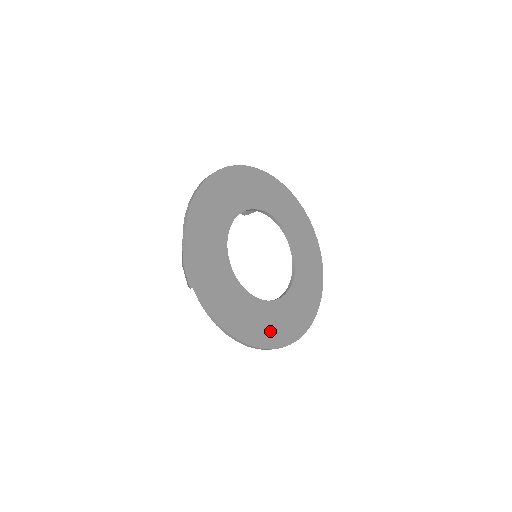
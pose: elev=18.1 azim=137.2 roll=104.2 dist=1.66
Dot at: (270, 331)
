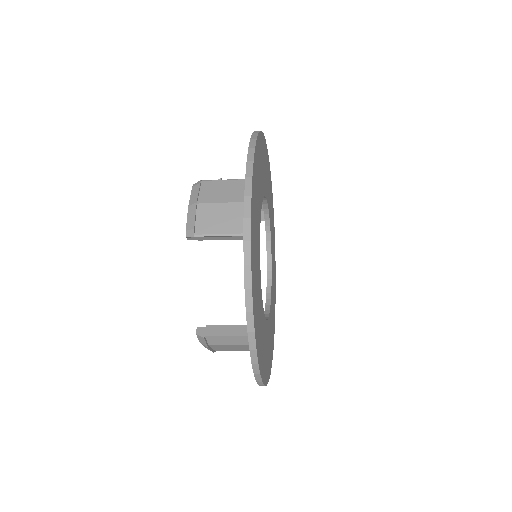
Dot at: (261, 349)
